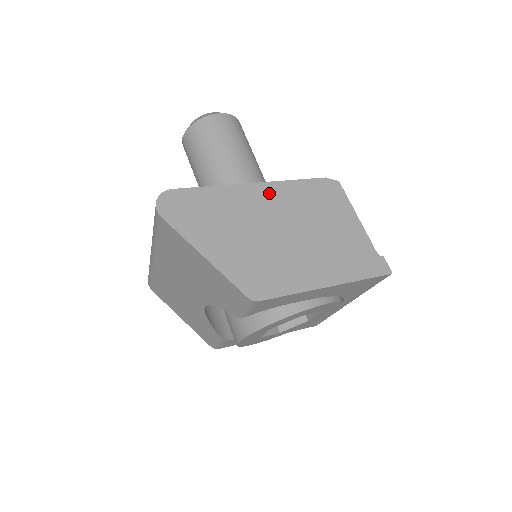
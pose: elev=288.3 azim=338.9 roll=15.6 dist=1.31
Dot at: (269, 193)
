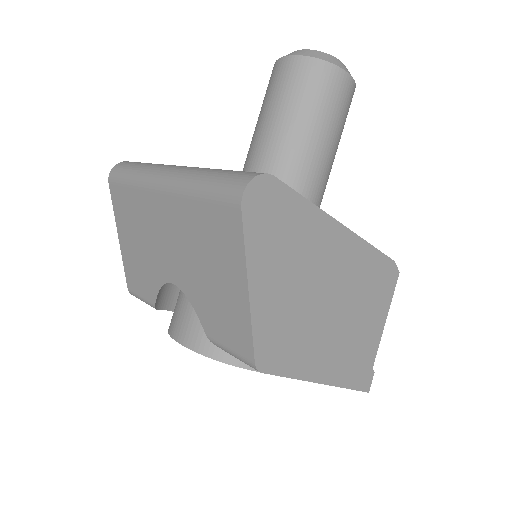
Dot at: (348, 248)
